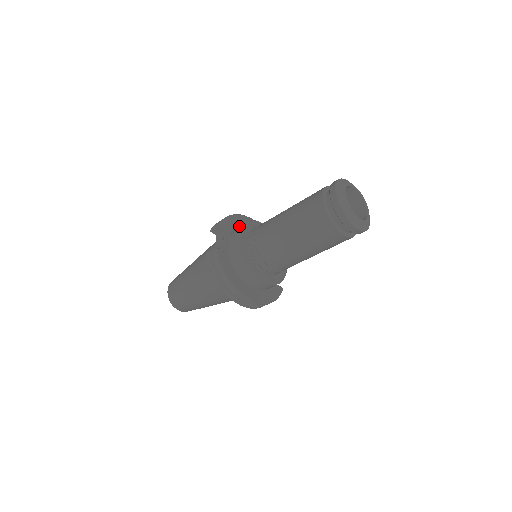
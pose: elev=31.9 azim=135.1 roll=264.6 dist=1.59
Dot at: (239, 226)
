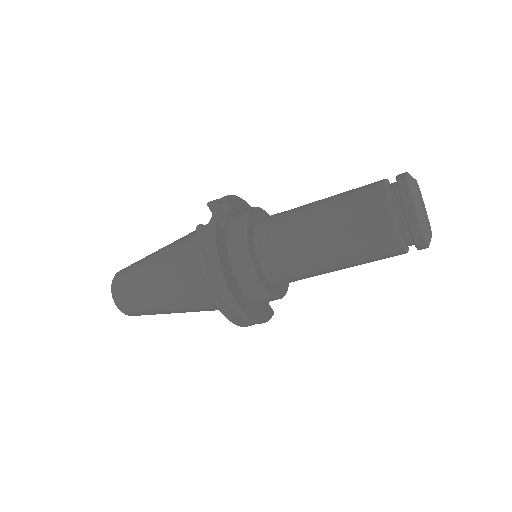
Dot at: occluded
